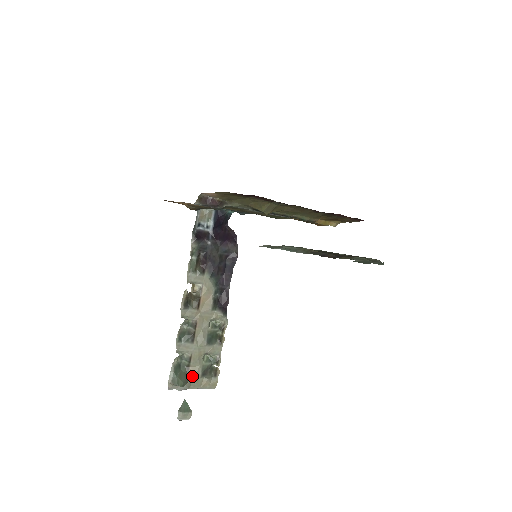
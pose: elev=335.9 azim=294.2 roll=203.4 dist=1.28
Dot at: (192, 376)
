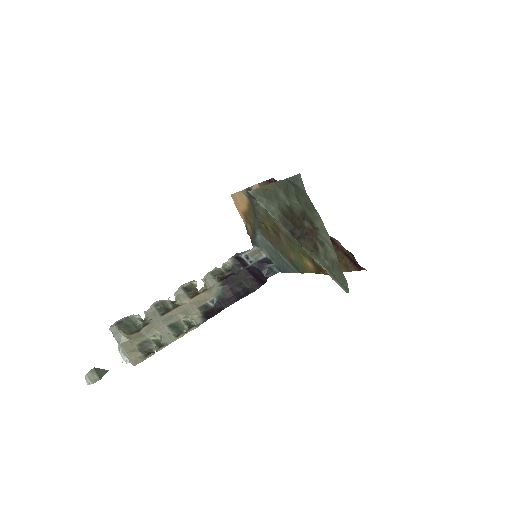
Dot at: (133, 337)
